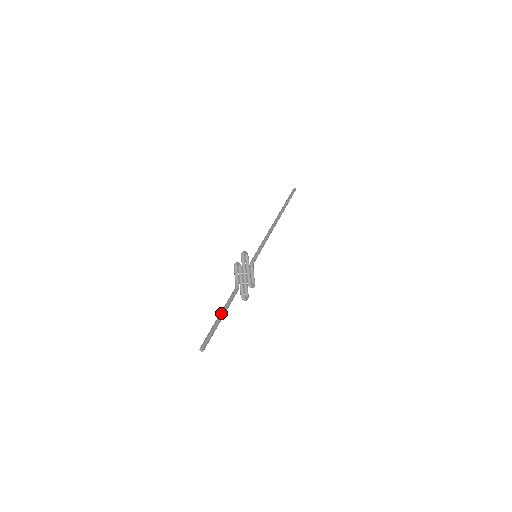
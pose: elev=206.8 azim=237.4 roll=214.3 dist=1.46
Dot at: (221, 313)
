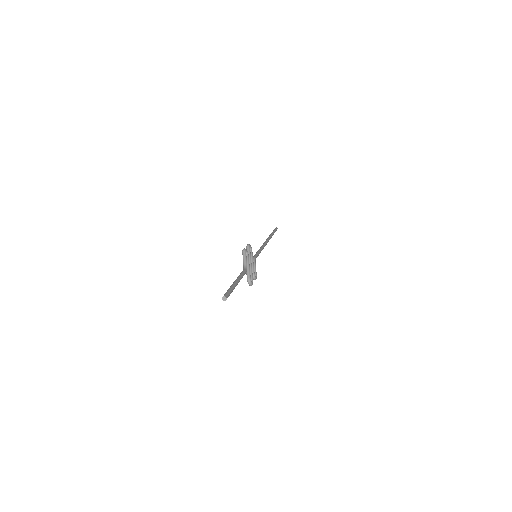
Dot at: (236, 280)
